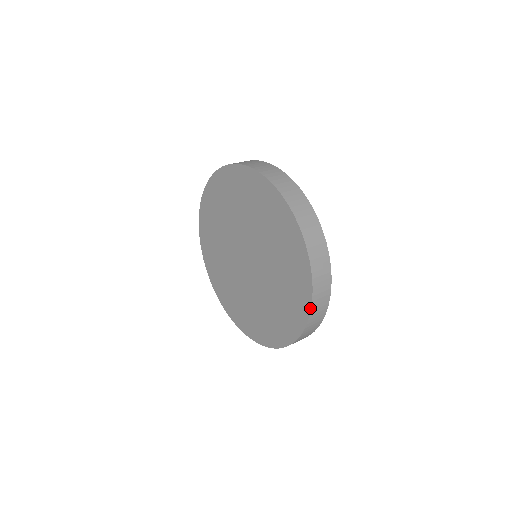
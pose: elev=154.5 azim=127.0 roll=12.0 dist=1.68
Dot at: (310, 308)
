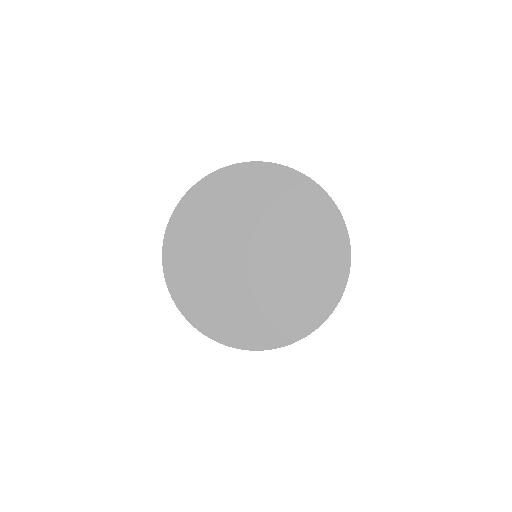
Dot at: (317, 328)
